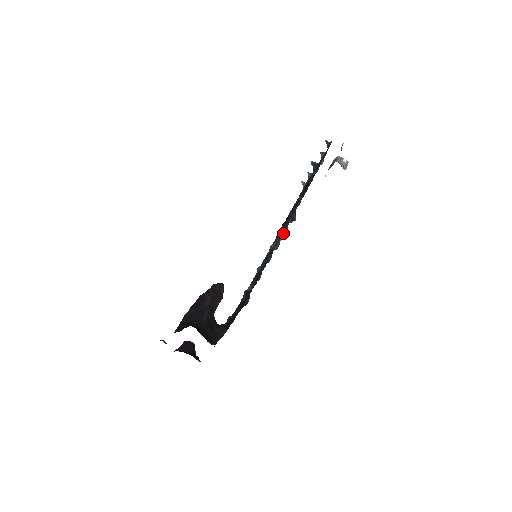
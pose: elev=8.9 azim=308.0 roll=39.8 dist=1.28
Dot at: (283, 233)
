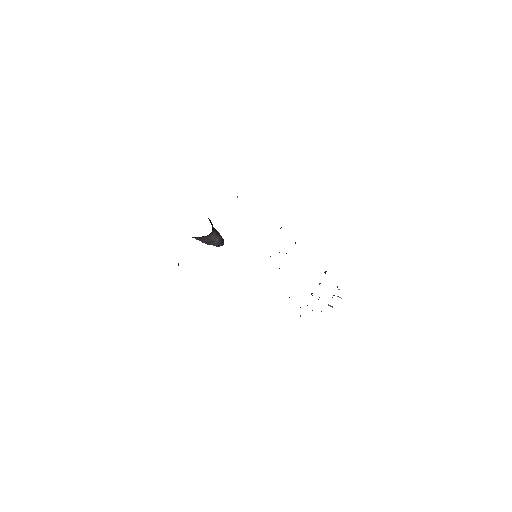
Dot at: occluded
